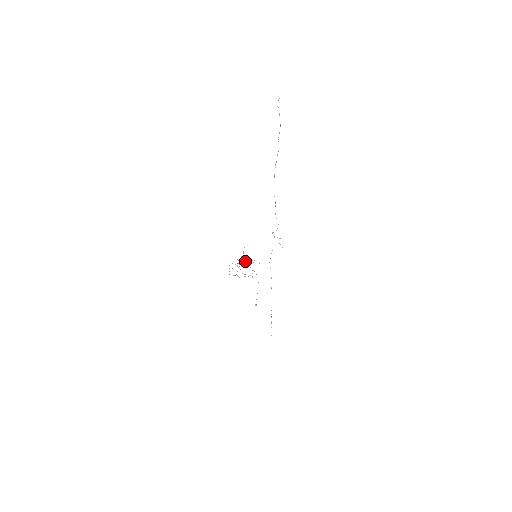
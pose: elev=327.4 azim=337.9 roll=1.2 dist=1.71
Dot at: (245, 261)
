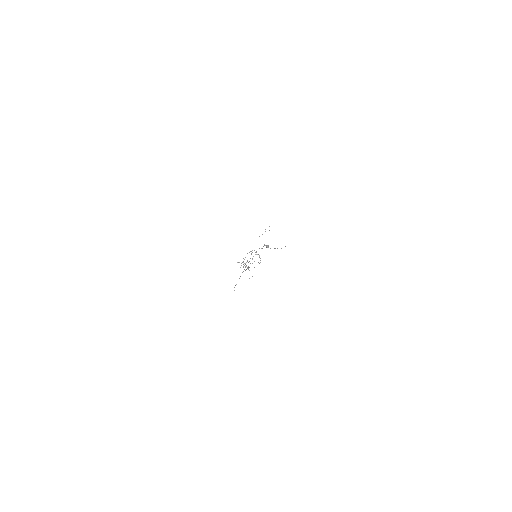
Dot at: occluded
